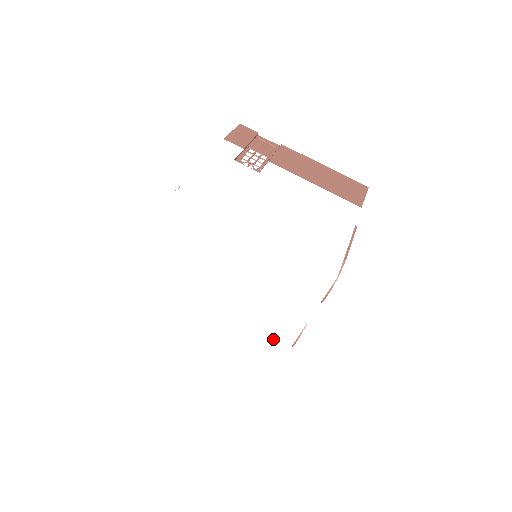
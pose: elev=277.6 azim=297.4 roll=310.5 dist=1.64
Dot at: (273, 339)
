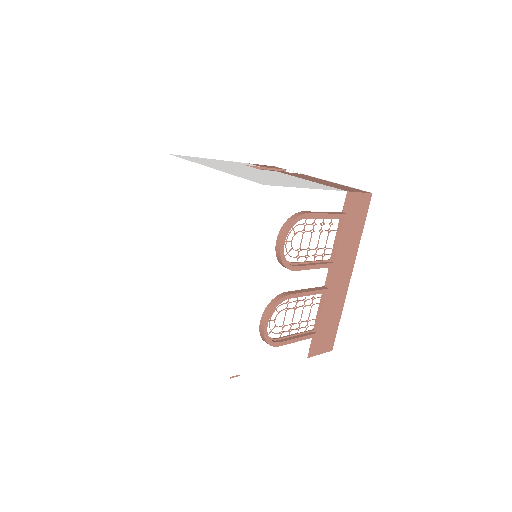
Dot at: (228, 297)
